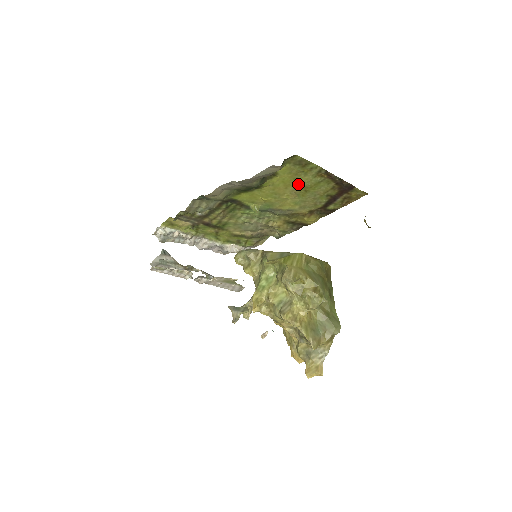
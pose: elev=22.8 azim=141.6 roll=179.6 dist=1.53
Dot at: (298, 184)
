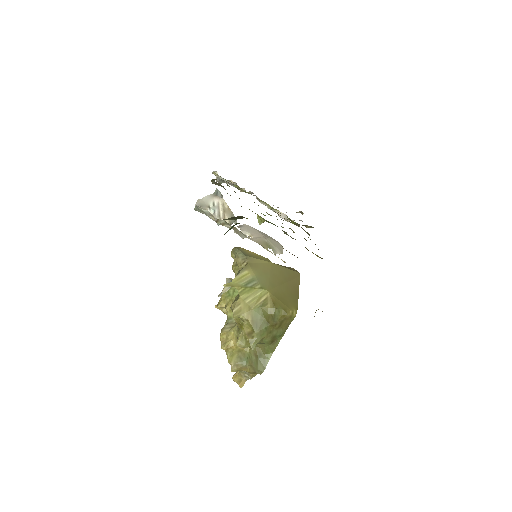
Dot at: occluded
